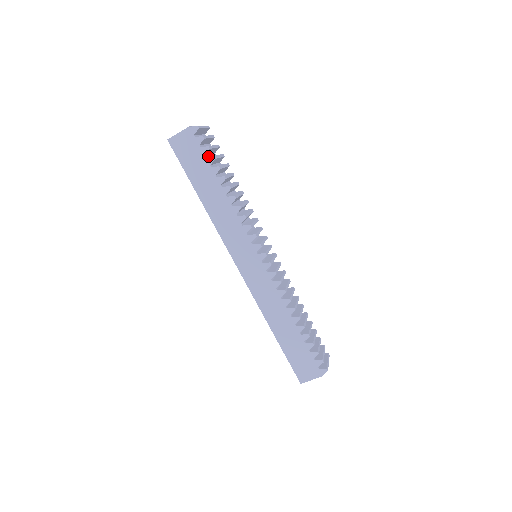
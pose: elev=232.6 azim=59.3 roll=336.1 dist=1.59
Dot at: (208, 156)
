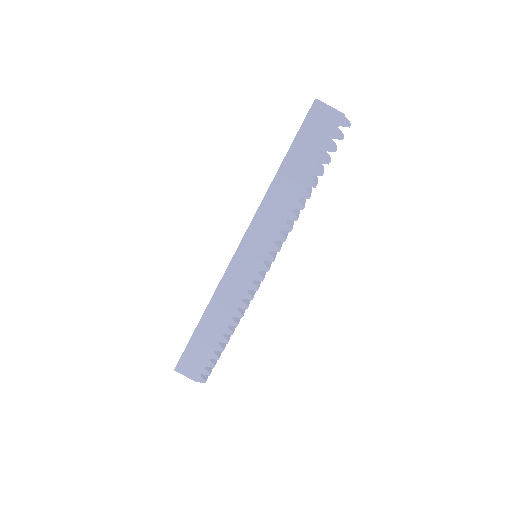
Dot at: occluded
